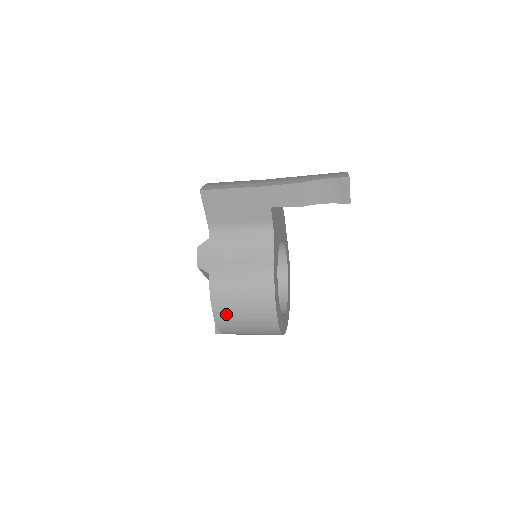
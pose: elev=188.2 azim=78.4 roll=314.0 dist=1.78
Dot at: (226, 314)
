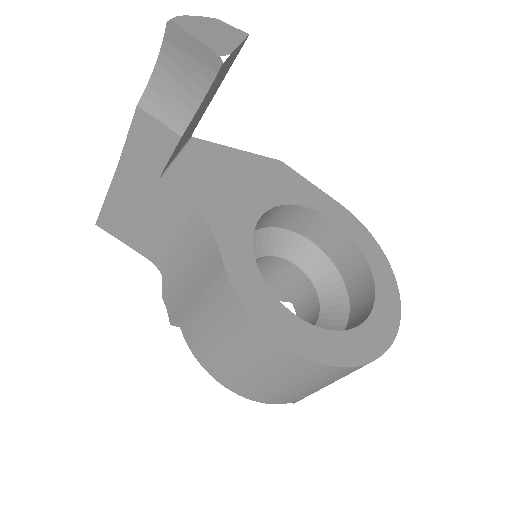
Dot at: (233, 378)
